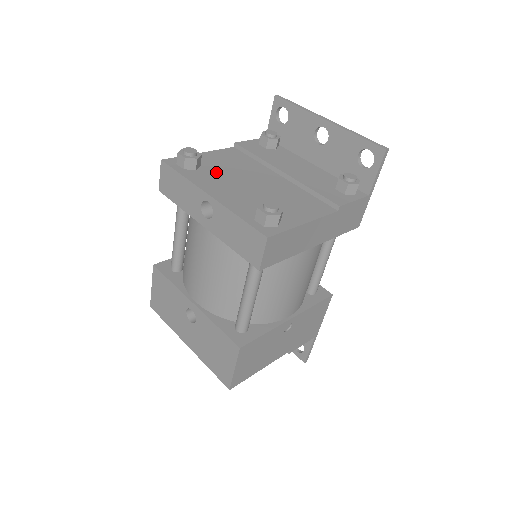
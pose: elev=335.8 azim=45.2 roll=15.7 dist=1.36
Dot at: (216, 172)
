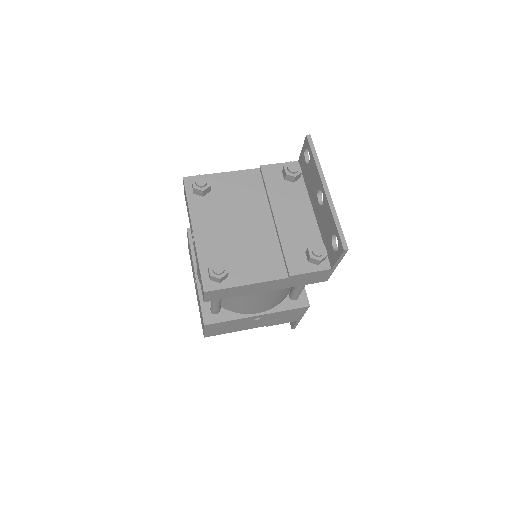
Dot at: (218, 203)
